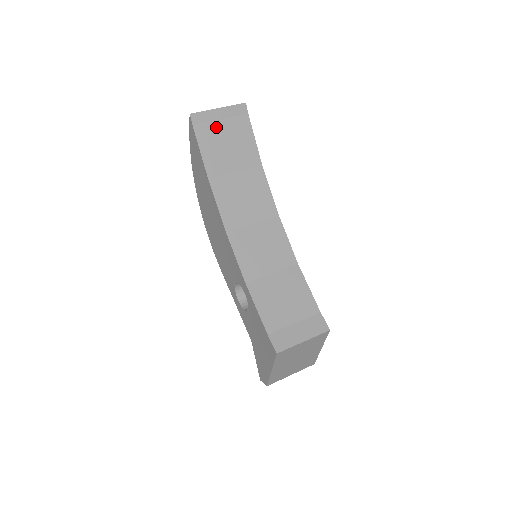
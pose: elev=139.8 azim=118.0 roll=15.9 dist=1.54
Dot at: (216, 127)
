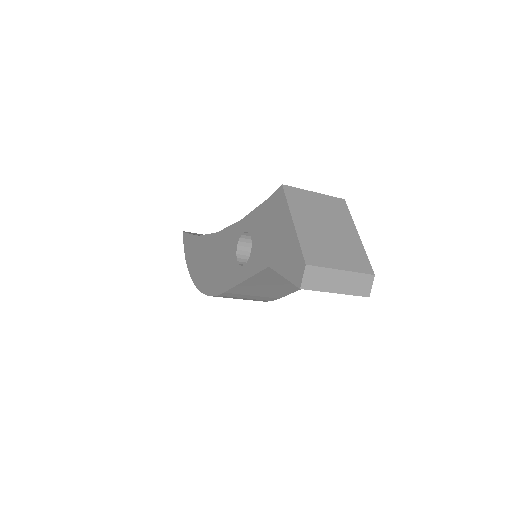
Dot at: occluded
